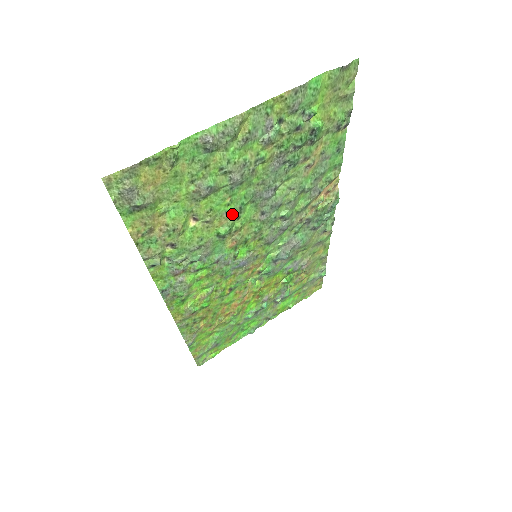
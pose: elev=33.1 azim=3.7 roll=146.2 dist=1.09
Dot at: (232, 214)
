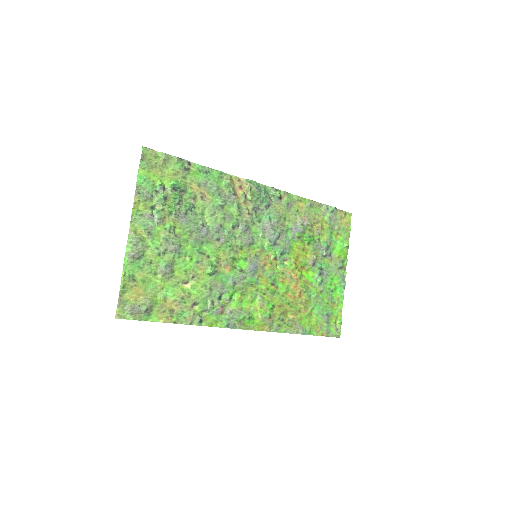
Dot at: (201, 260)
